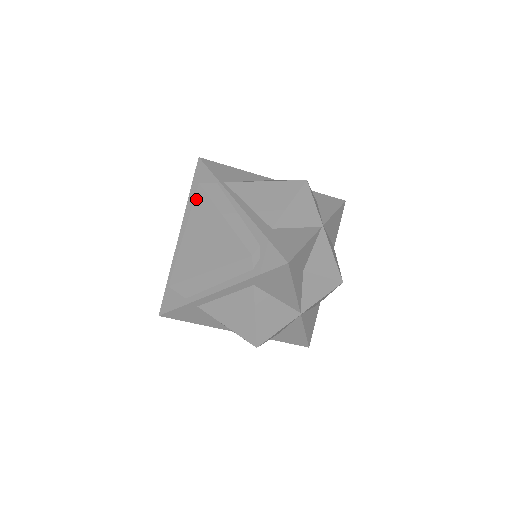
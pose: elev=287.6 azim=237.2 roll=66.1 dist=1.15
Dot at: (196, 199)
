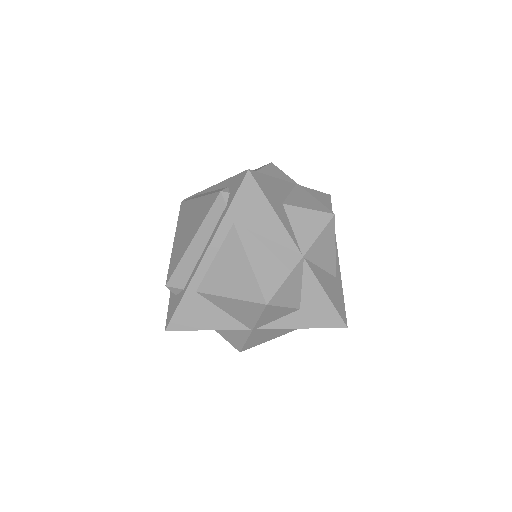
Dot at: (180, 212)
